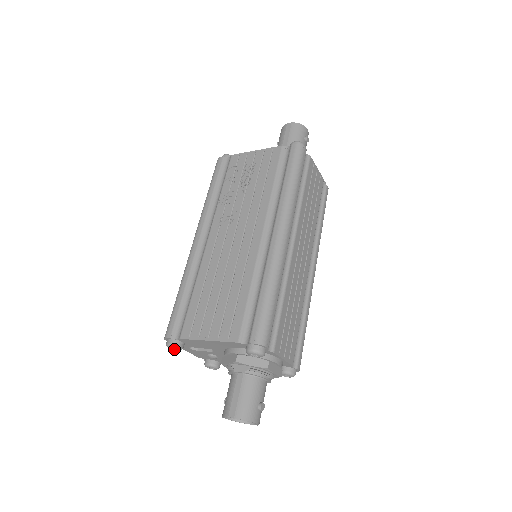
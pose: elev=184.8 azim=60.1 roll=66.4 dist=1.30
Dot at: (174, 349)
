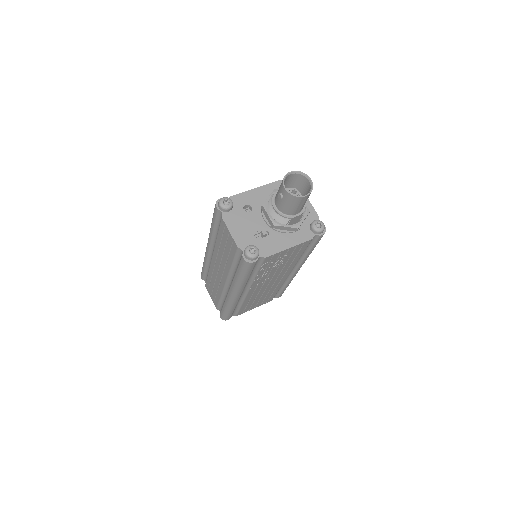
Dot at: occluded
